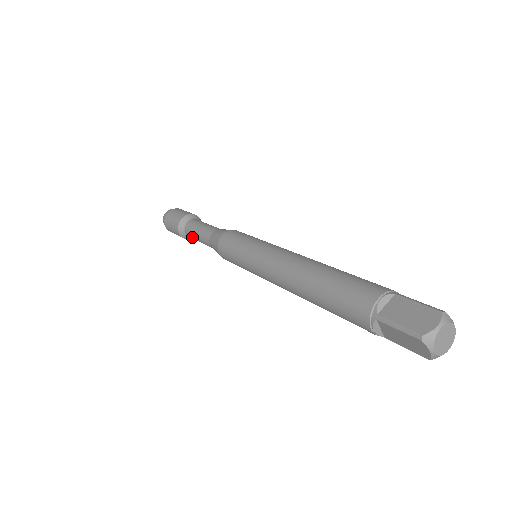
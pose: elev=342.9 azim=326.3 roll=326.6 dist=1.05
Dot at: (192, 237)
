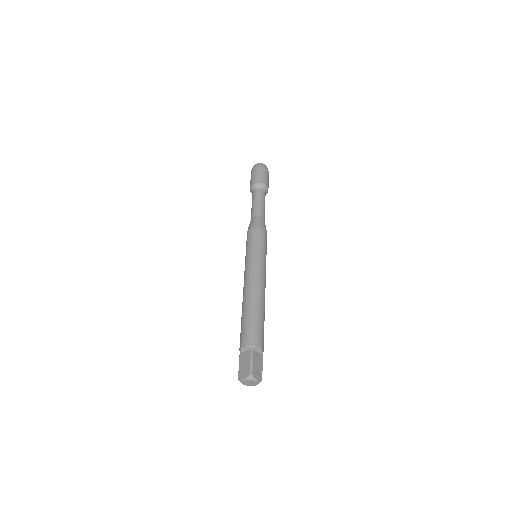
Dot at: occluded
